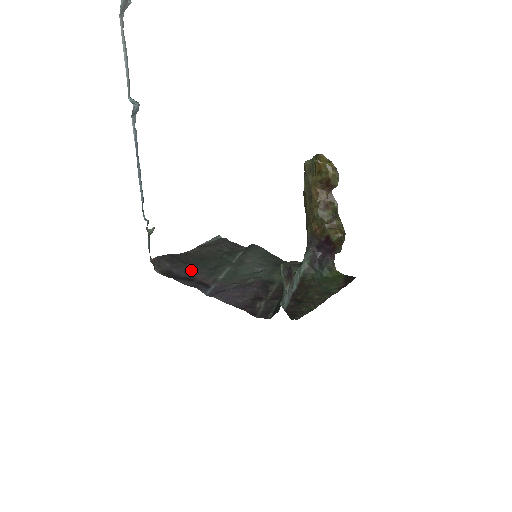
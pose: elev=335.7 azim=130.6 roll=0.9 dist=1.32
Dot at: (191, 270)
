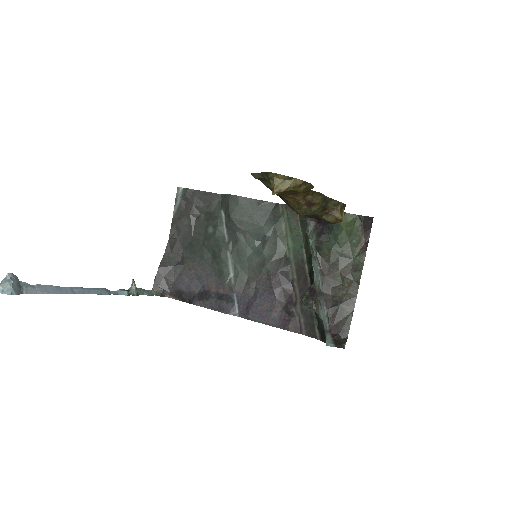
Dot at: (196, 275)
